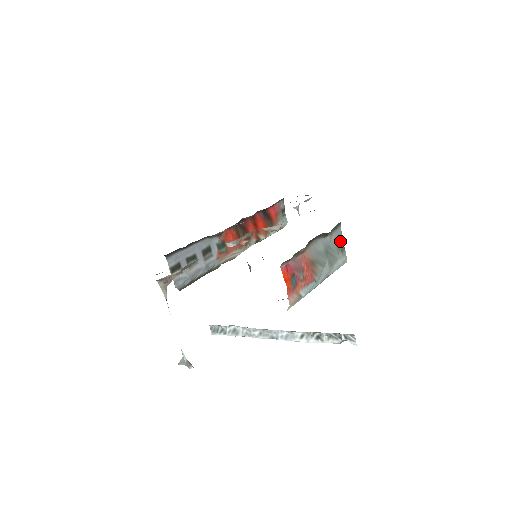
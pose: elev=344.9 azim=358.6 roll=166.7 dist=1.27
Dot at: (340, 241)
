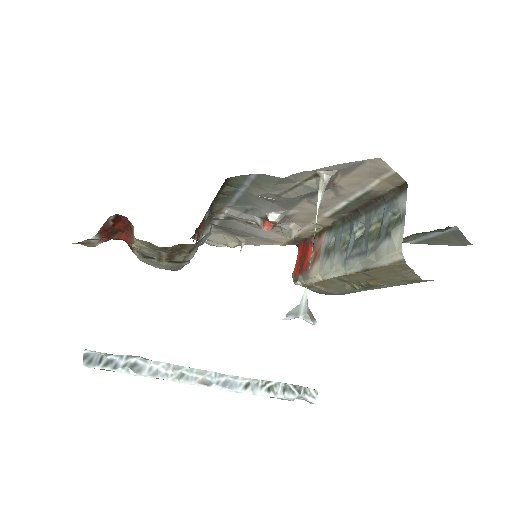
Dot at: occluded
